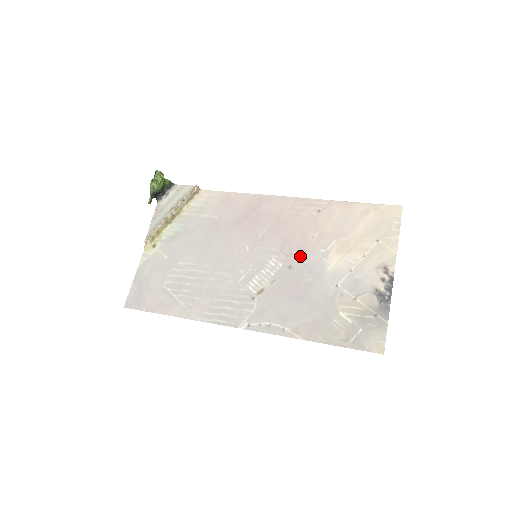
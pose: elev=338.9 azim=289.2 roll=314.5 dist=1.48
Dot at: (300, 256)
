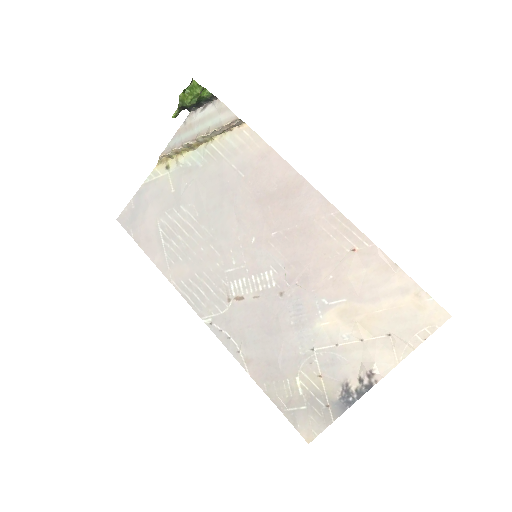
Dot at: (298, 290)
